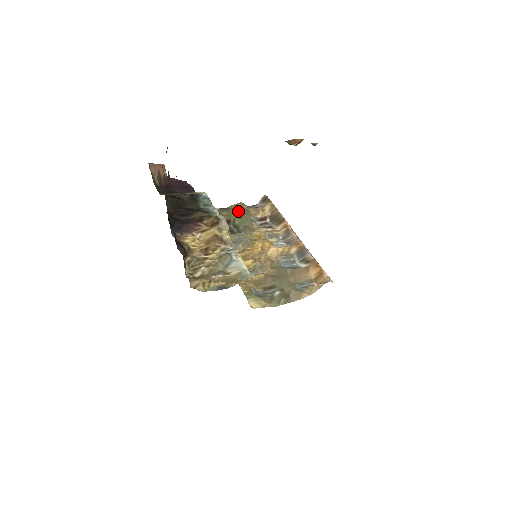
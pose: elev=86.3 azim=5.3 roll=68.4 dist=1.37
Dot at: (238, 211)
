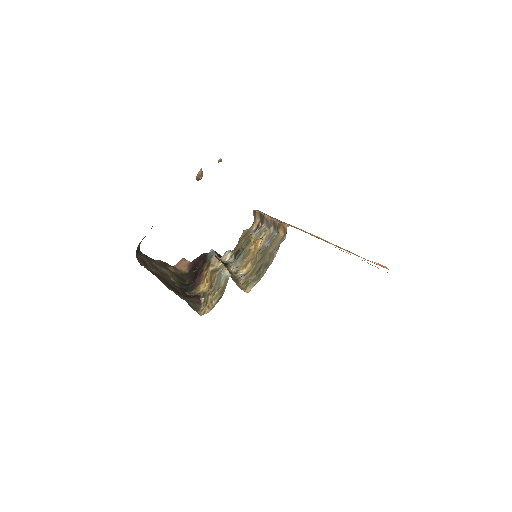
Dot at: (242, 238)
